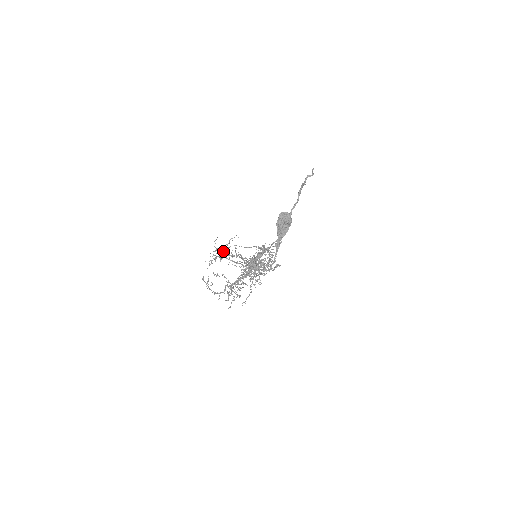
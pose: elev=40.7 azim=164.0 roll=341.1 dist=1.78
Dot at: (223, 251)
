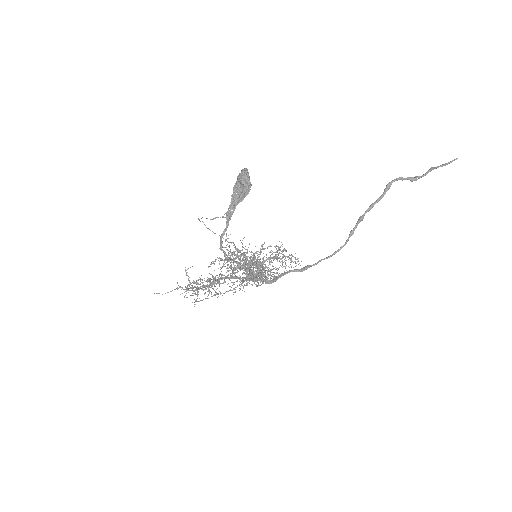
Dot at: (251, 259)
